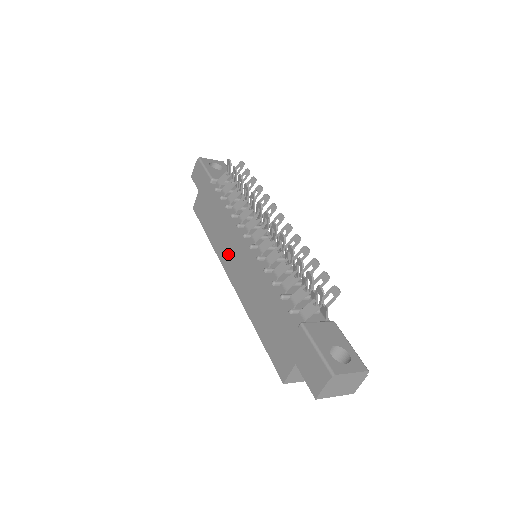
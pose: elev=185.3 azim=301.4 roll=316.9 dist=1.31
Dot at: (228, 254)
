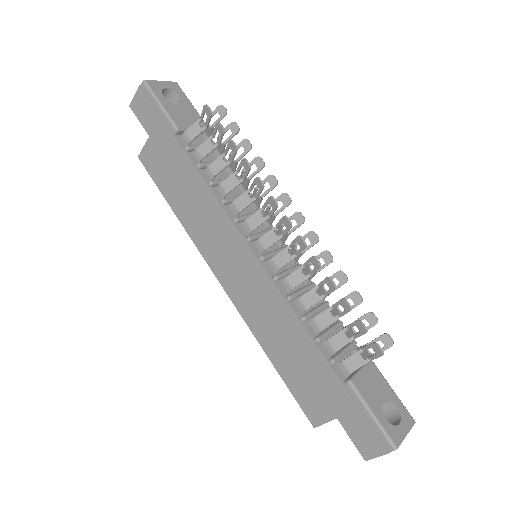
Dot at: (217, 252)
